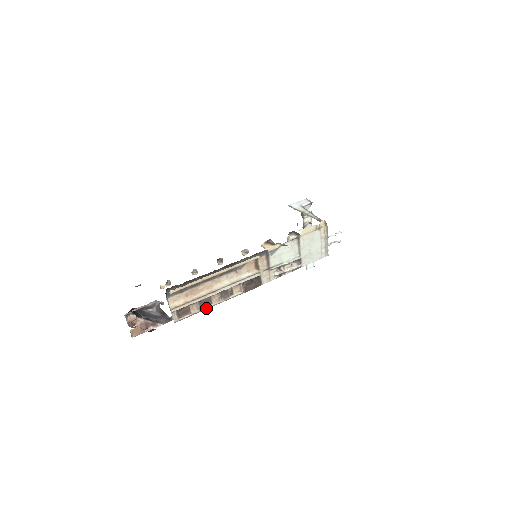
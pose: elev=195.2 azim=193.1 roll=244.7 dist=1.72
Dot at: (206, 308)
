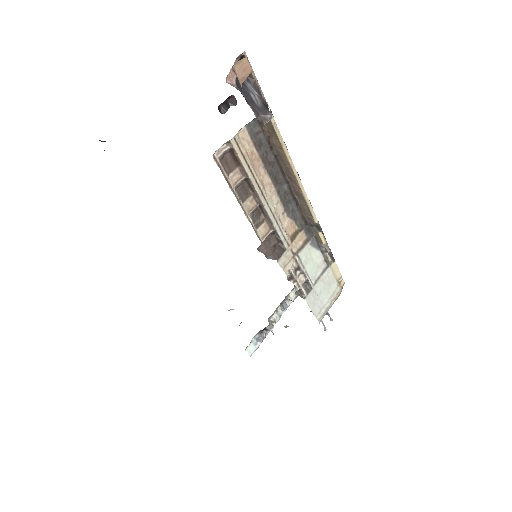
Dot at: (237, 196)
